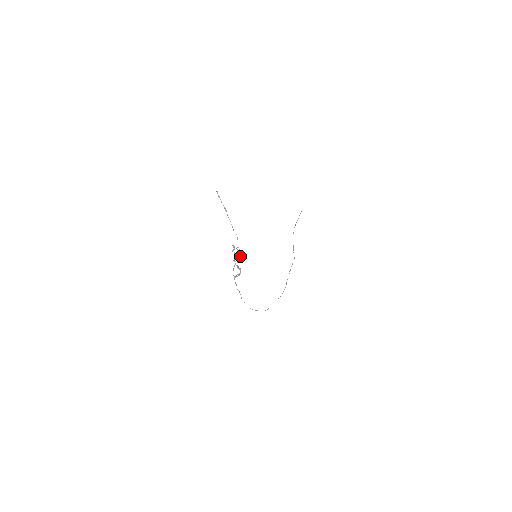
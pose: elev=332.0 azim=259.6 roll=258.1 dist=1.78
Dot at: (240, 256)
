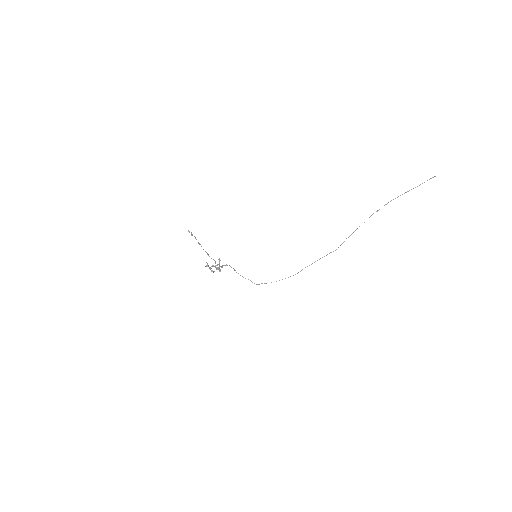
Dot at: occluded
